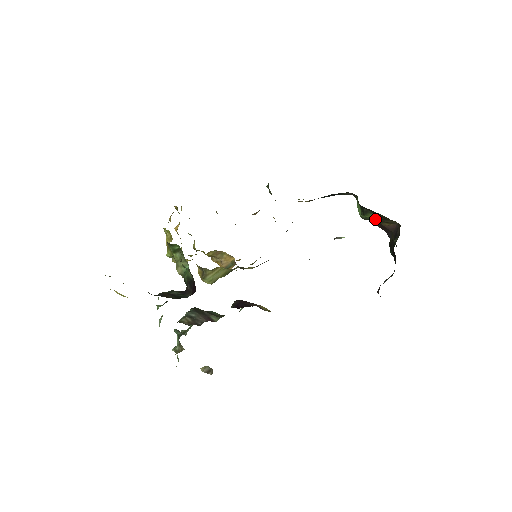
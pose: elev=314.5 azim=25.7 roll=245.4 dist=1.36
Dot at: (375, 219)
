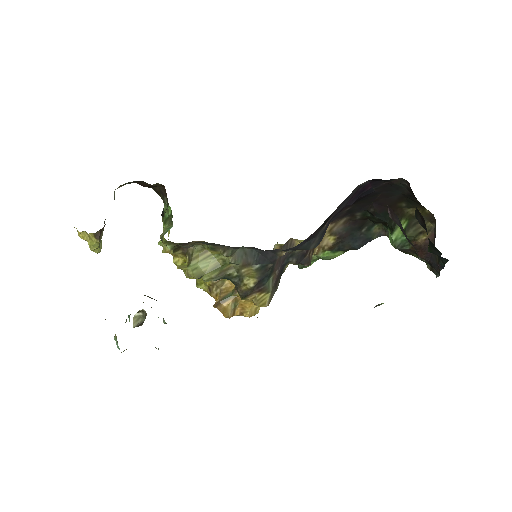
Dot at: (406, 230)
